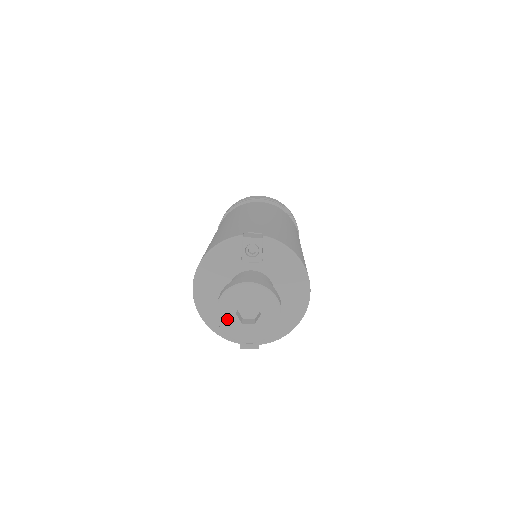
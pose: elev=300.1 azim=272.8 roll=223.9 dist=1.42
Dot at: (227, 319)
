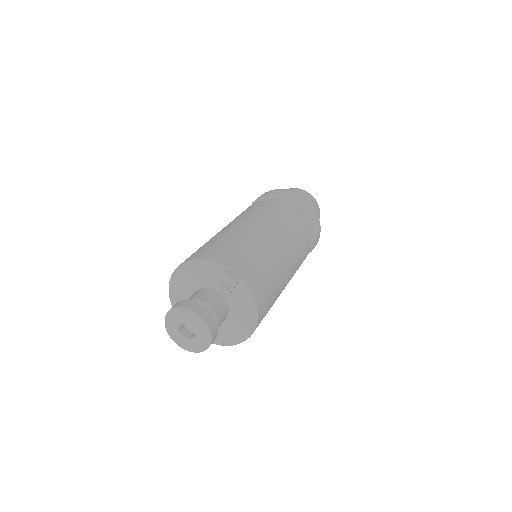
Dot at: (172, 323)
